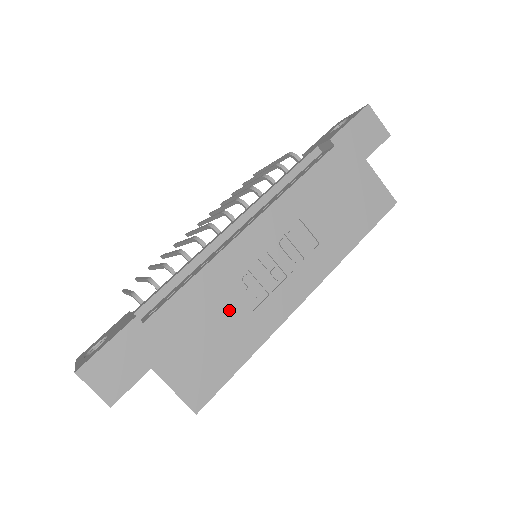
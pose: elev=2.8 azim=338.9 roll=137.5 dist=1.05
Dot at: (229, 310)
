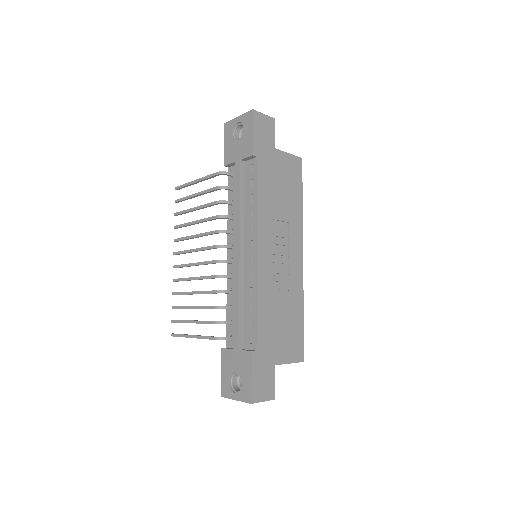
Dot at: (281, 302)
